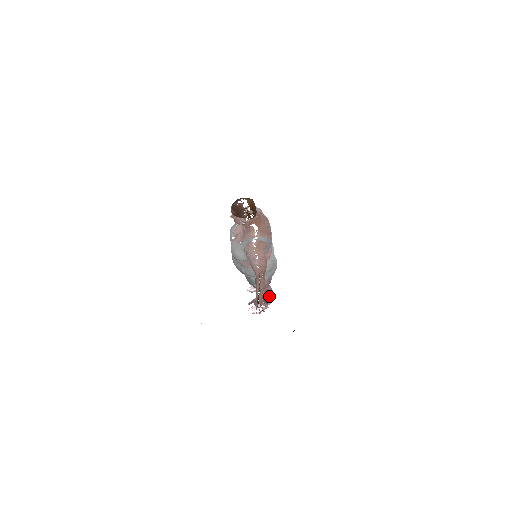
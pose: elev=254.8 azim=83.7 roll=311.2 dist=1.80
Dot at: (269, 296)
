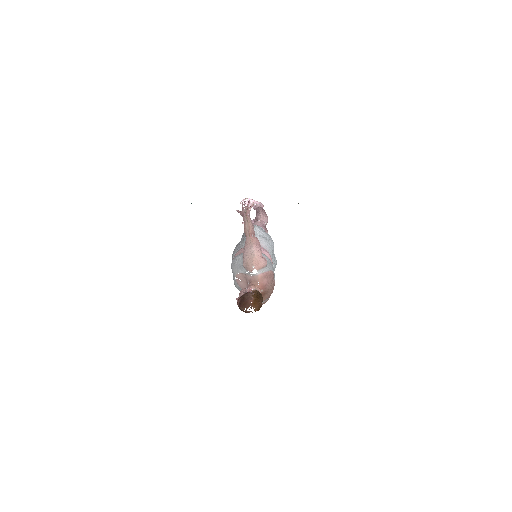
Dot at: occluded
